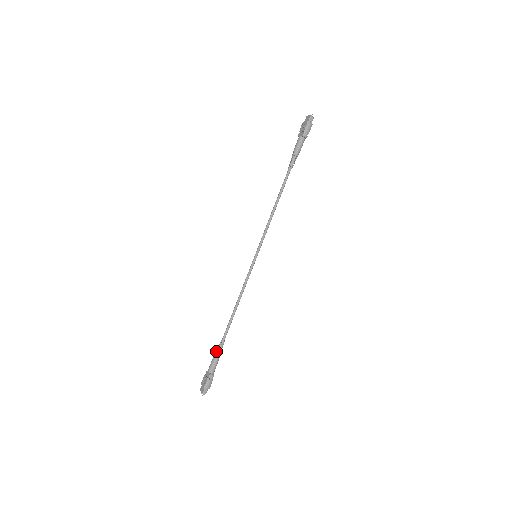
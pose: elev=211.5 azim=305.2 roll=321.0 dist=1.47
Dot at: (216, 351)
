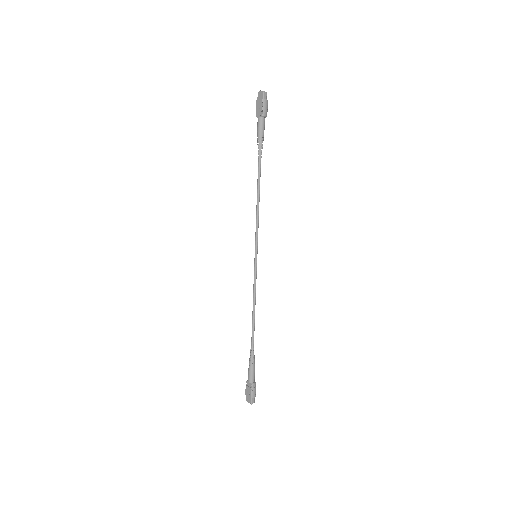
Dot at: (249, 360)
